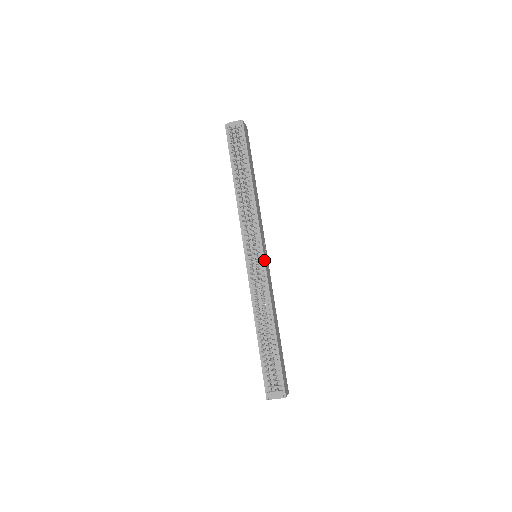
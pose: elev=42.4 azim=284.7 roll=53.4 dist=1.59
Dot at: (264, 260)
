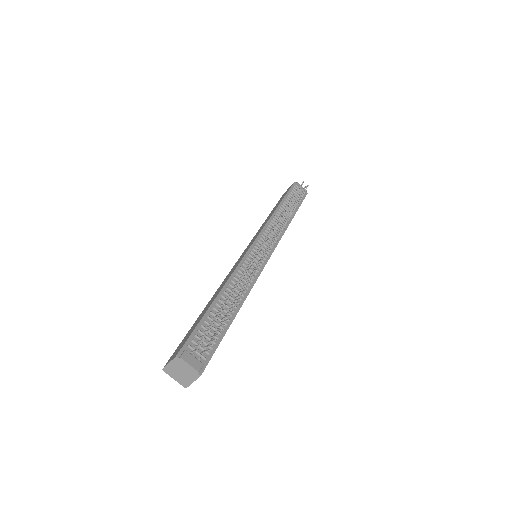
Dot at: (267, 261)
